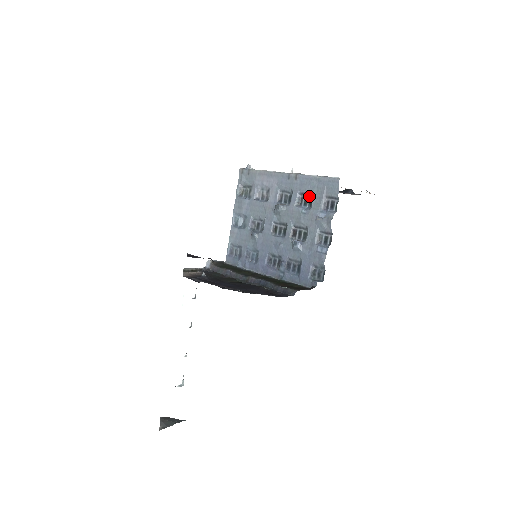
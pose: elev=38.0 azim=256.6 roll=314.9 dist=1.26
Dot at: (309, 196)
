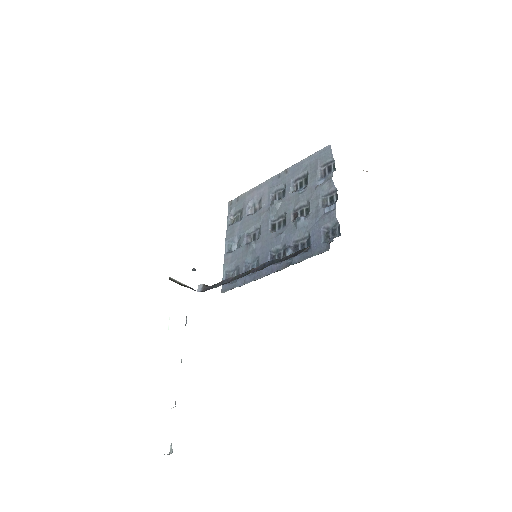
Dot at: (303, 178)
